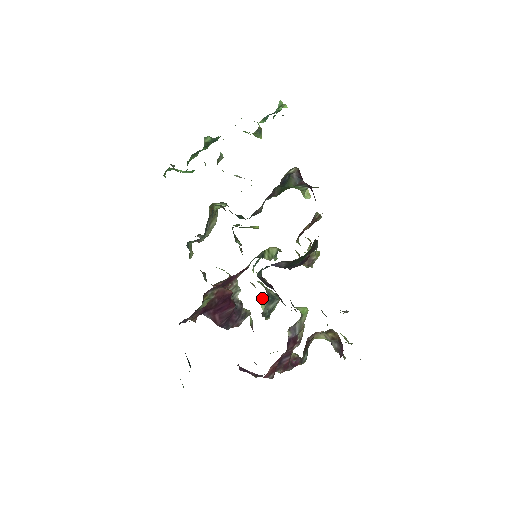
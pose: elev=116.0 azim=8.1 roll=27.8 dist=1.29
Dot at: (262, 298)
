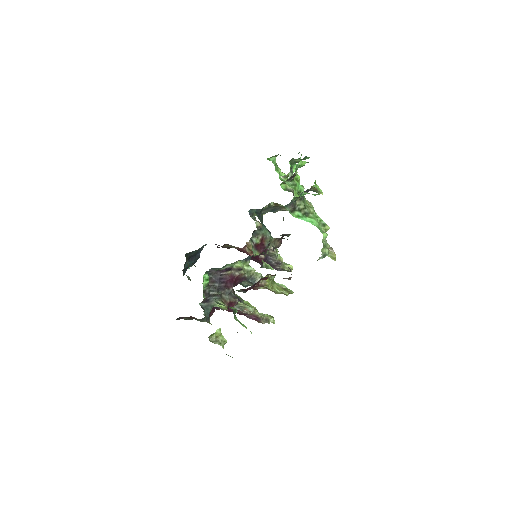
Dot at: occluded
